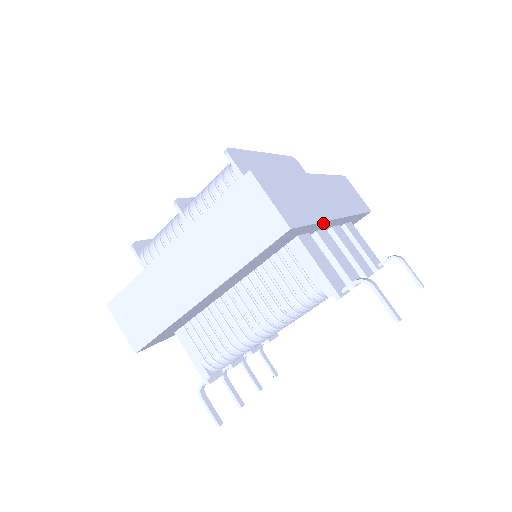
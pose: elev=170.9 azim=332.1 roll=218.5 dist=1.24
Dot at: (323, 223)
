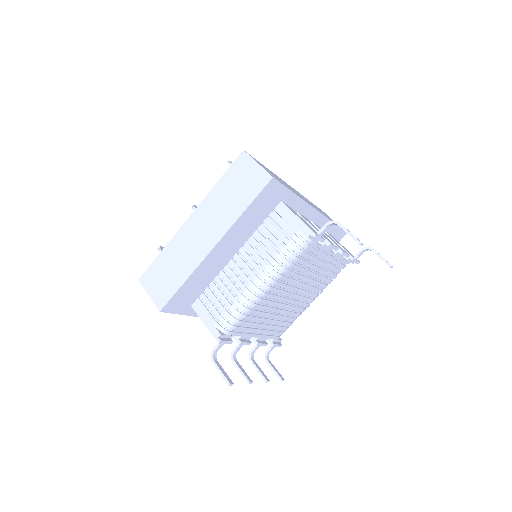
Dot at: (301, 202)
